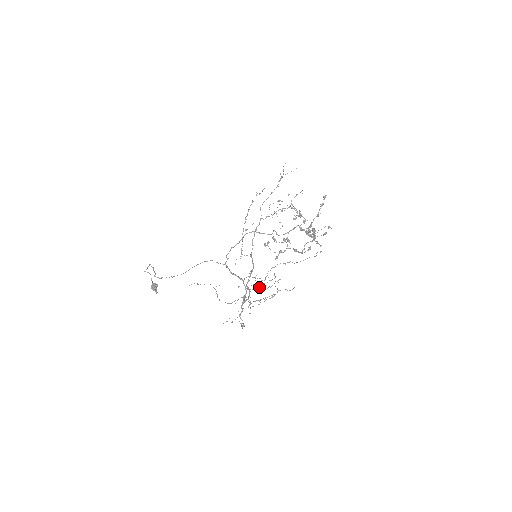
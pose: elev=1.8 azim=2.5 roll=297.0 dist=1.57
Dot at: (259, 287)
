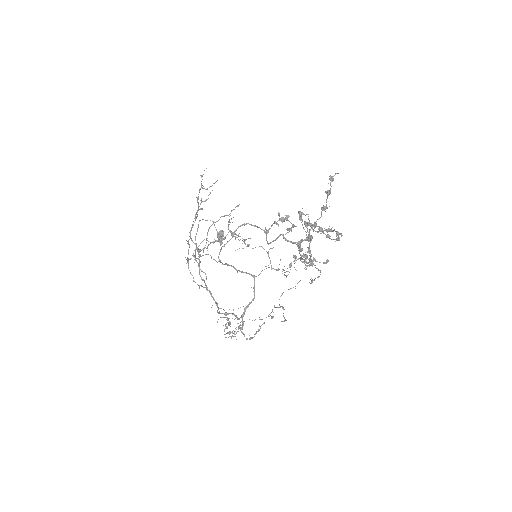
Dot at: occluded
